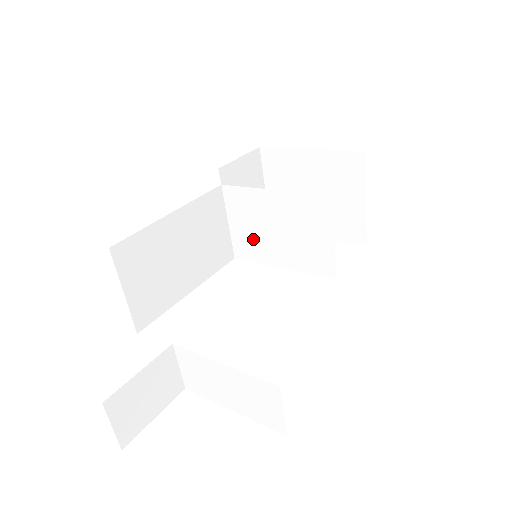
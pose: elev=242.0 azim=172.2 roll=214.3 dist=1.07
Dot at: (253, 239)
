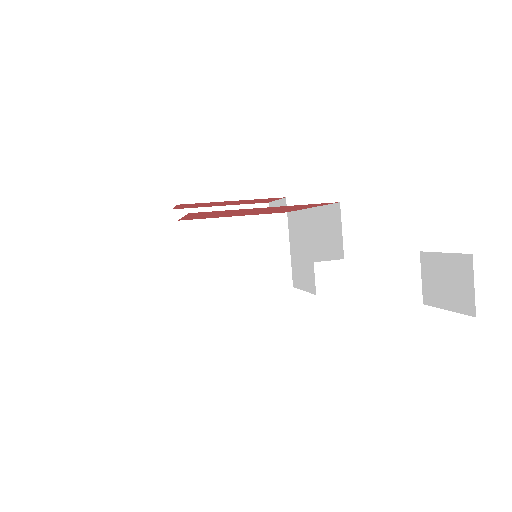
Dot at: (210, 271)
